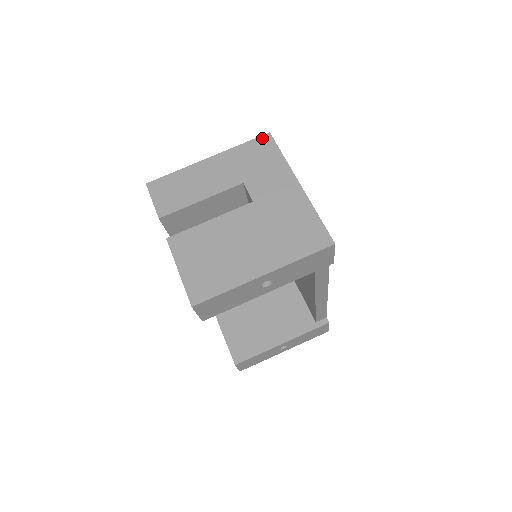
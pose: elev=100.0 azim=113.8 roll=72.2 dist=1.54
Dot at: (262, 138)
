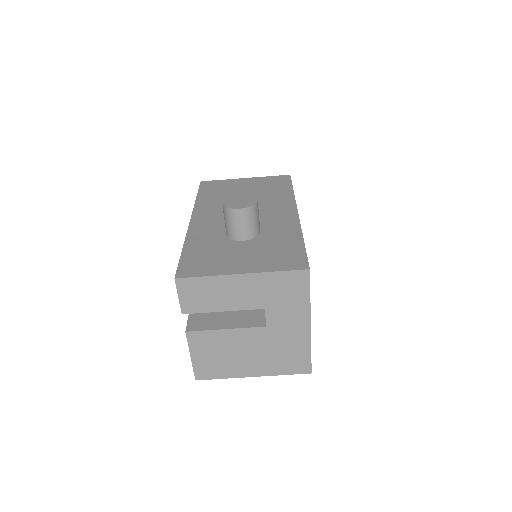
Dot at: (300, 273)
